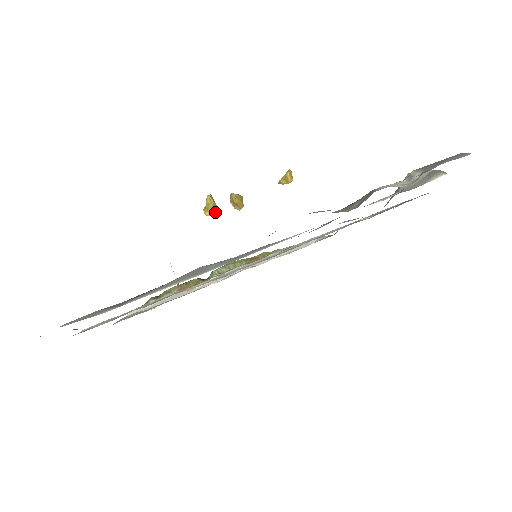
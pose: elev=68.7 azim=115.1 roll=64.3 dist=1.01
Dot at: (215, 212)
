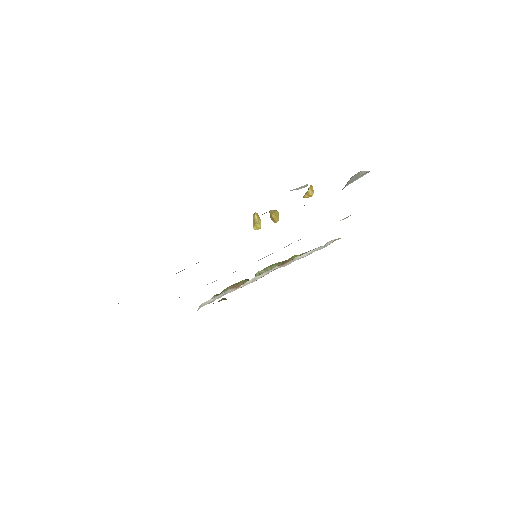
Dot at: (260, 226)
